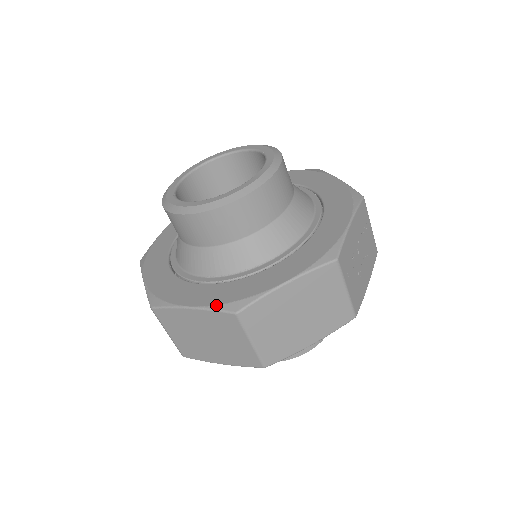
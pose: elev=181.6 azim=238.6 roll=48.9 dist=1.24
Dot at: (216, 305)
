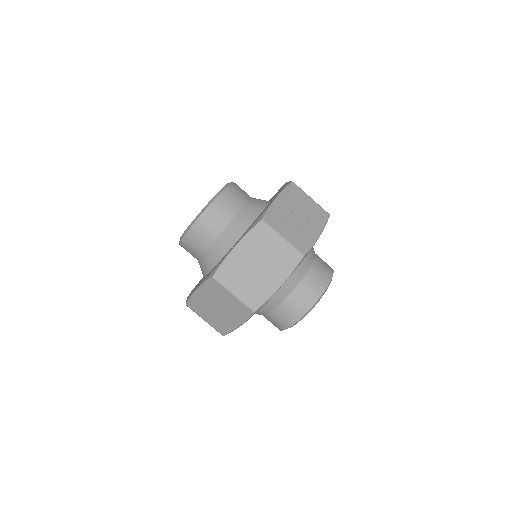
Dot at: (205, 279)
